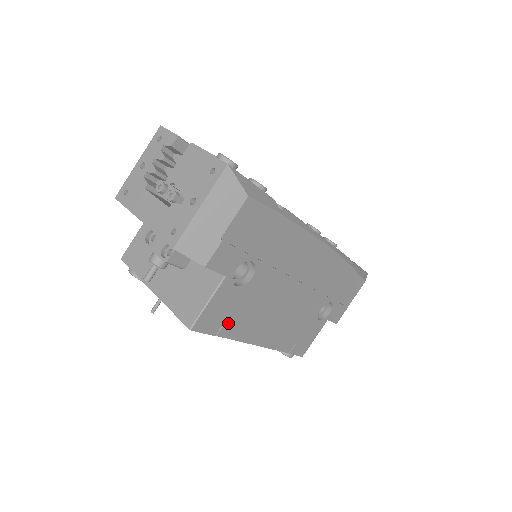
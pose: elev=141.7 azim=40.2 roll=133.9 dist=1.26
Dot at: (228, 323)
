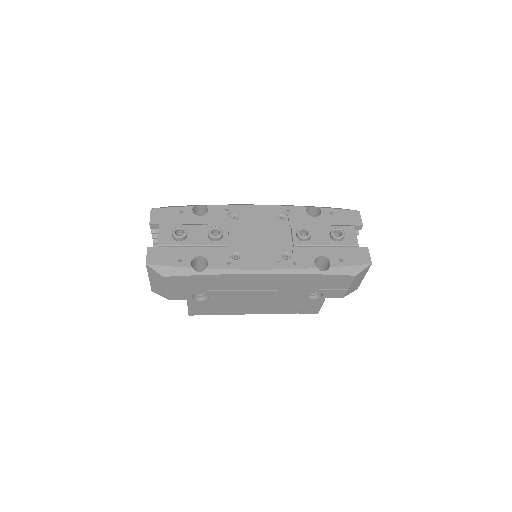
Dot at: (214, 311)
